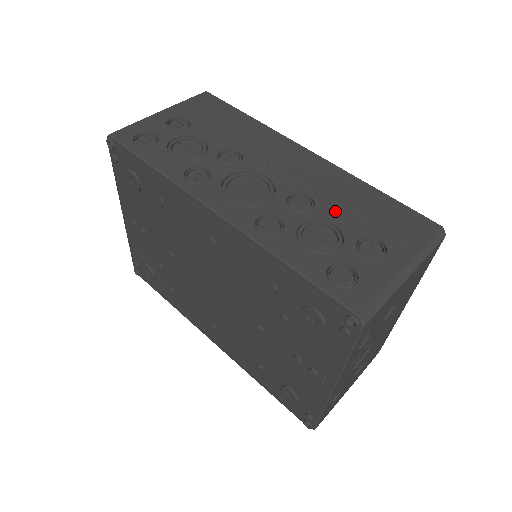
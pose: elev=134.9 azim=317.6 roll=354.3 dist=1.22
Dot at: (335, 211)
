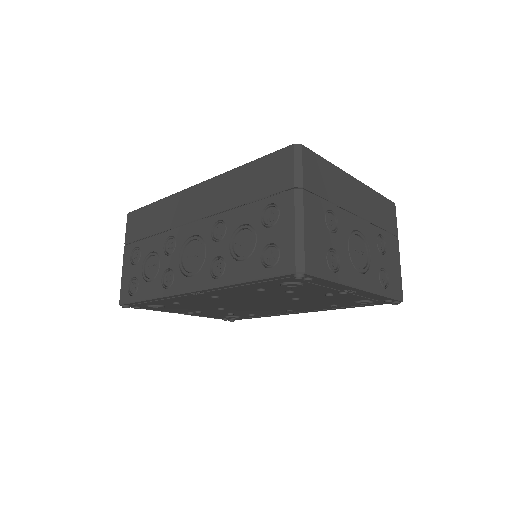
Dot at: (237, 214)
